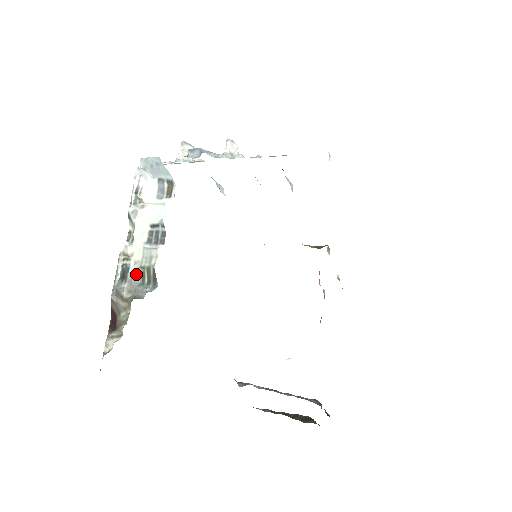
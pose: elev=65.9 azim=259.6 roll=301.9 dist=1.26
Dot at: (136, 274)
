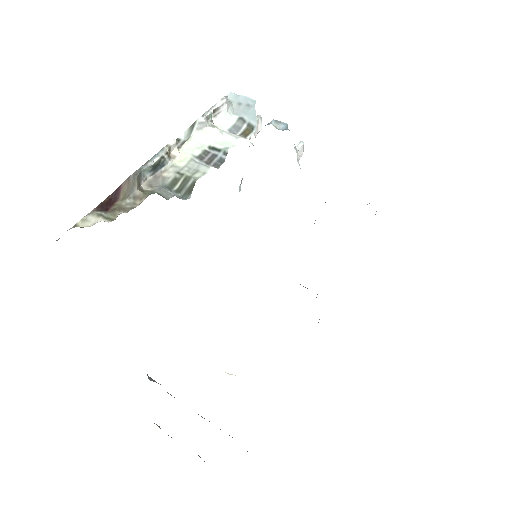
Dot at: (168, 175)
